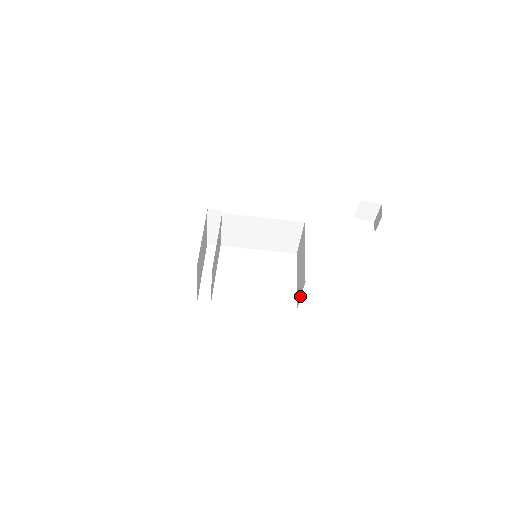
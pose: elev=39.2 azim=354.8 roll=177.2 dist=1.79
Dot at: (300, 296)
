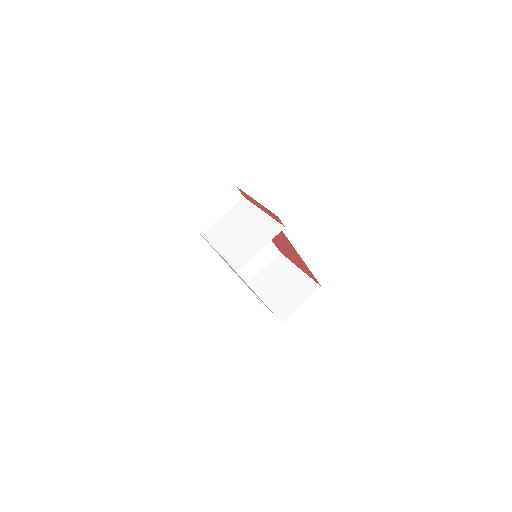
Dot at: (300, 305)
